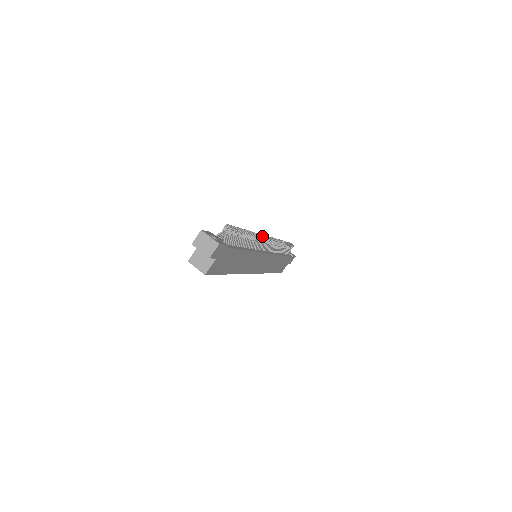
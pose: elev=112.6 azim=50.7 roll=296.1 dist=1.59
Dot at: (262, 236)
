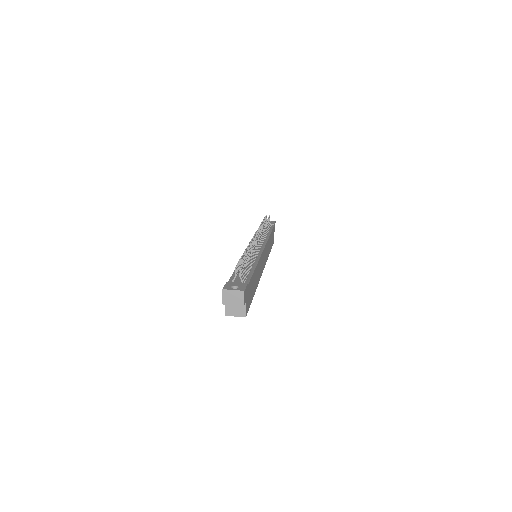
Dot at: occluded
